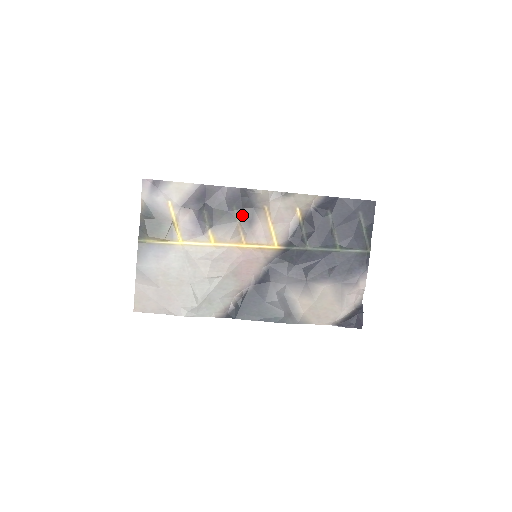
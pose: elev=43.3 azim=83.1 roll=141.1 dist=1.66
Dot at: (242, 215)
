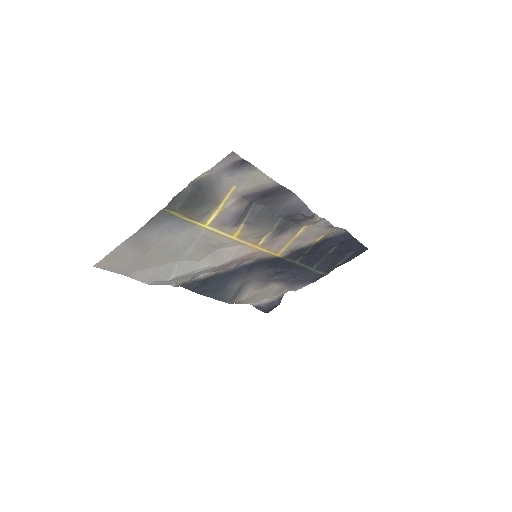
Dot at: (282, 224)
